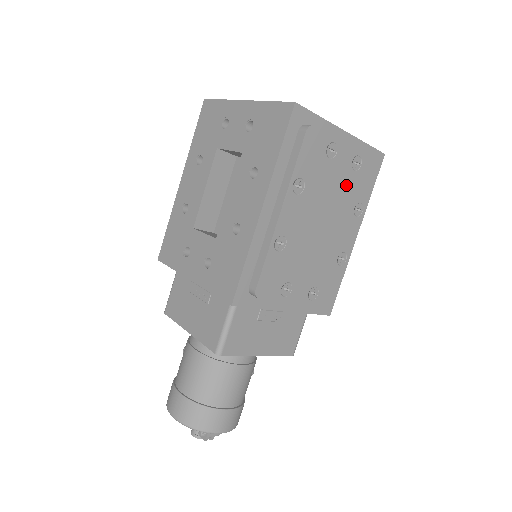
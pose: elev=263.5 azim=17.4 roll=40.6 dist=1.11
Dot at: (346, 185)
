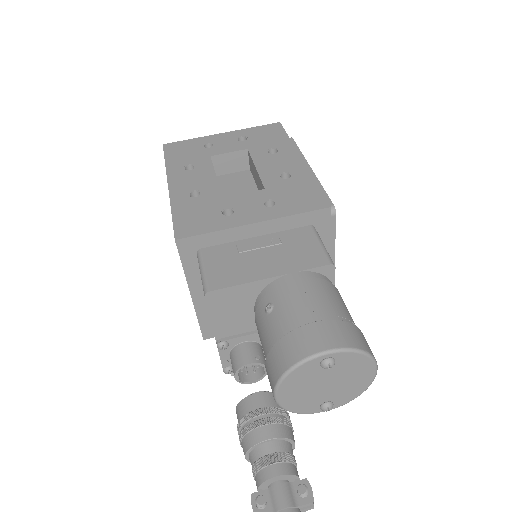
Dot at: occluded
